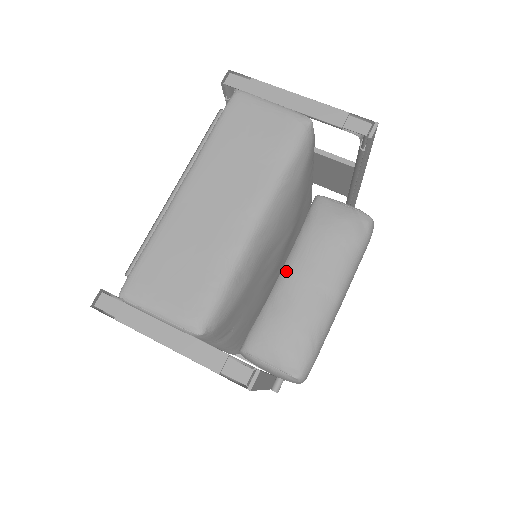
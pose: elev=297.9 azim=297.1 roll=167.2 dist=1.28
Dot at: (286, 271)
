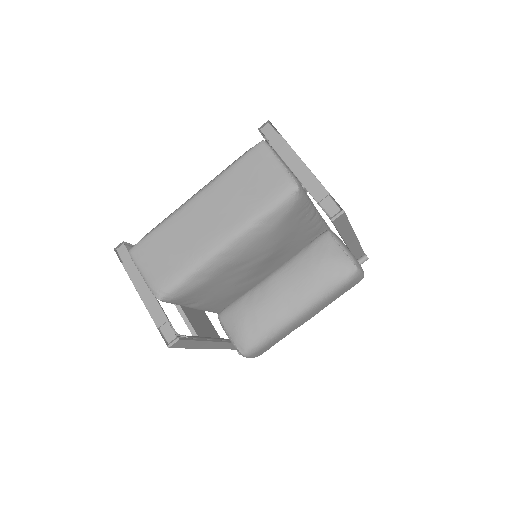
Dot at: (271, 277)
